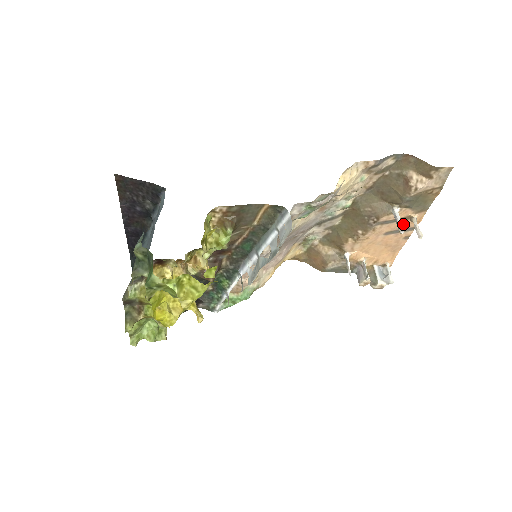
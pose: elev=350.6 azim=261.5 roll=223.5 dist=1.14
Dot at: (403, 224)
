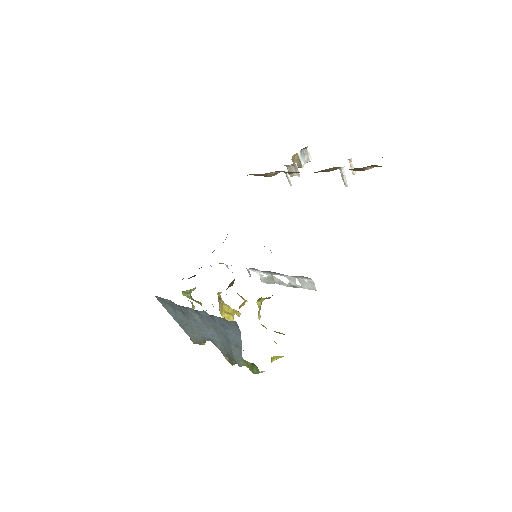
Dot at: occluded
